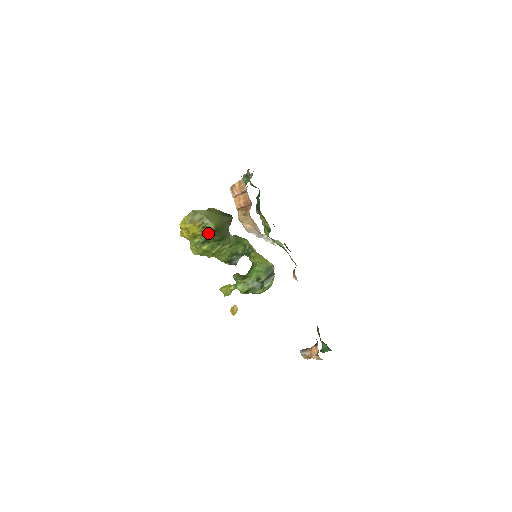
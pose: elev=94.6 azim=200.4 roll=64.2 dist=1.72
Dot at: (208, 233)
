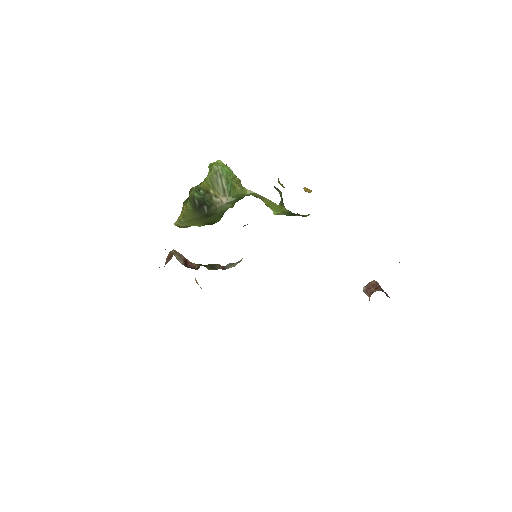
Dot at: occluded
